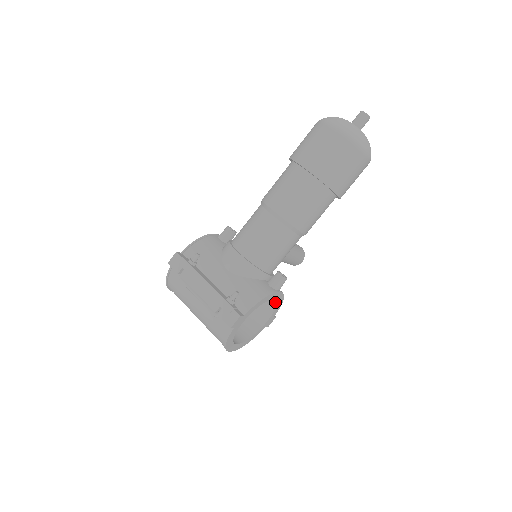
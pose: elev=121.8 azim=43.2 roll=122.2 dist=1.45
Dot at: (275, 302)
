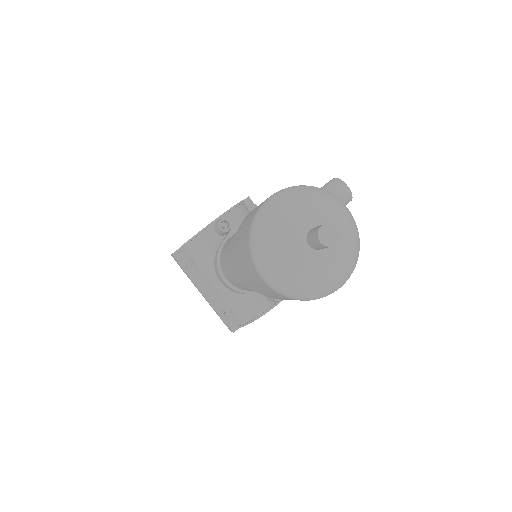
Dot at: occluded
